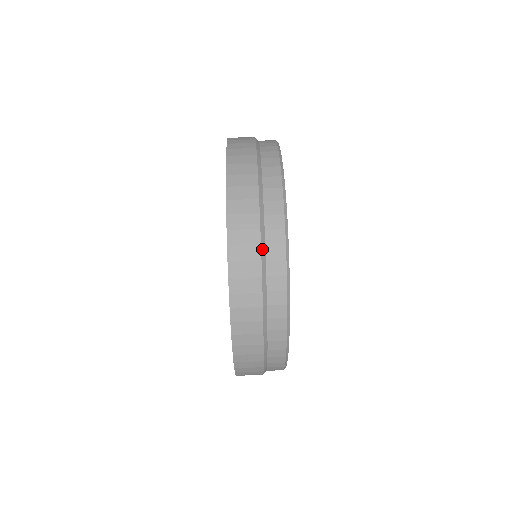
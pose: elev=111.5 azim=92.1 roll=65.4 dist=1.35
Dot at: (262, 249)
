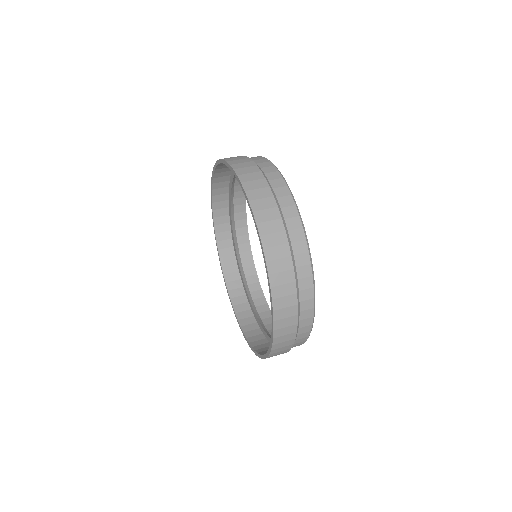
Dot at: (292, 259)
